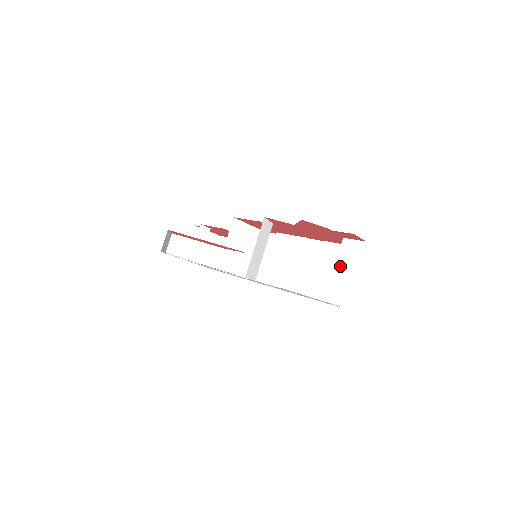
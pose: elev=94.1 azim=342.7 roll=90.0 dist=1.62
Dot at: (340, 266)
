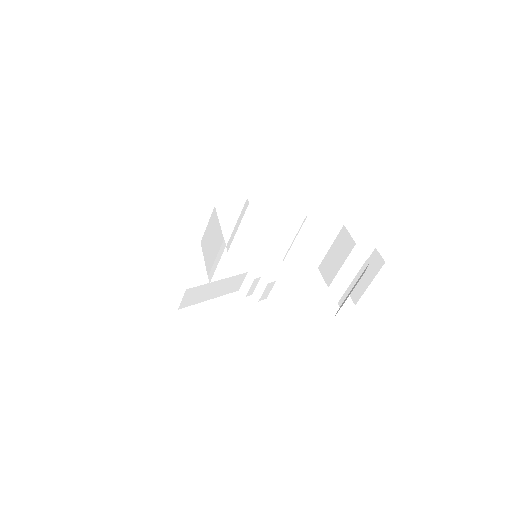
Dot at: (348, 264)
